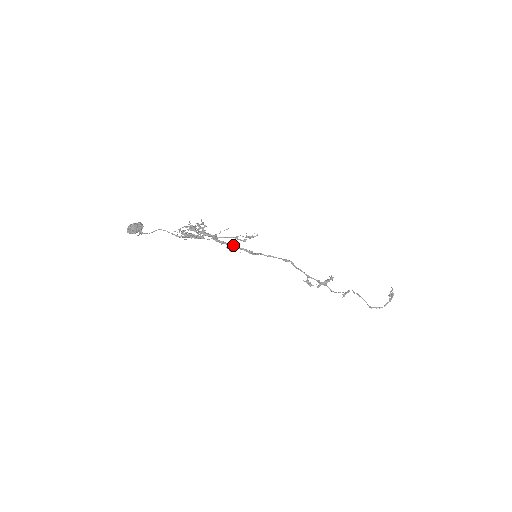
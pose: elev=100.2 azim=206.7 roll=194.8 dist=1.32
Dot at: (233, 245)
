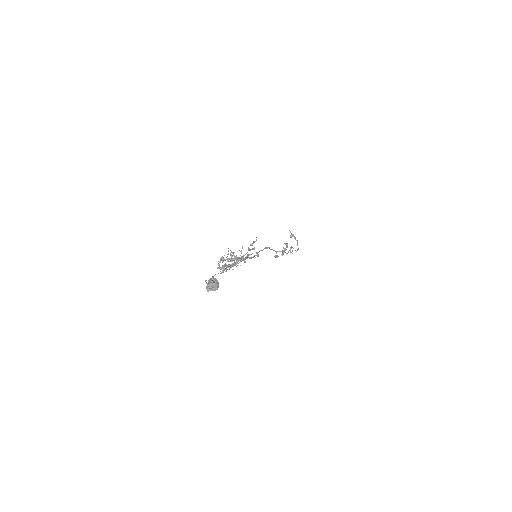
Dot at: occluded
